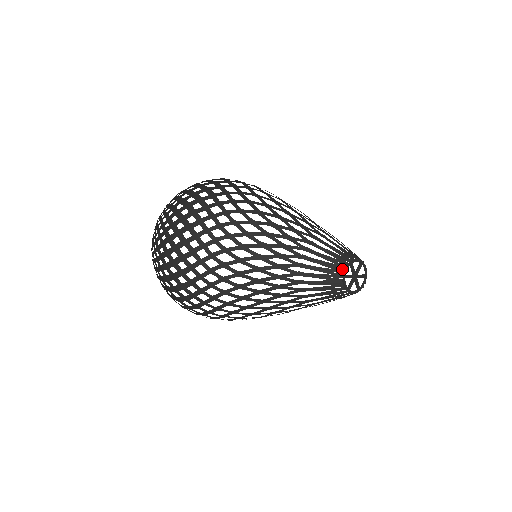
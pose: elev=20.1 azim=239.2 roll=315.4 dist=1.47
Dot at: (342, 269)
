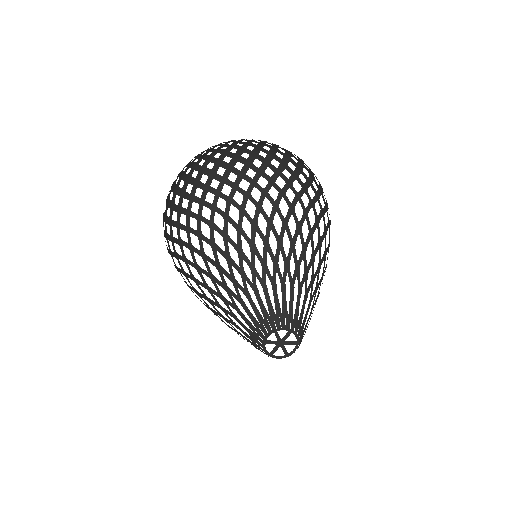
Dot at: occluded
